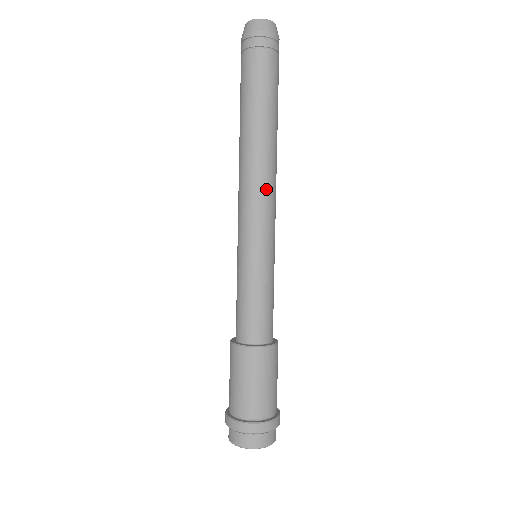
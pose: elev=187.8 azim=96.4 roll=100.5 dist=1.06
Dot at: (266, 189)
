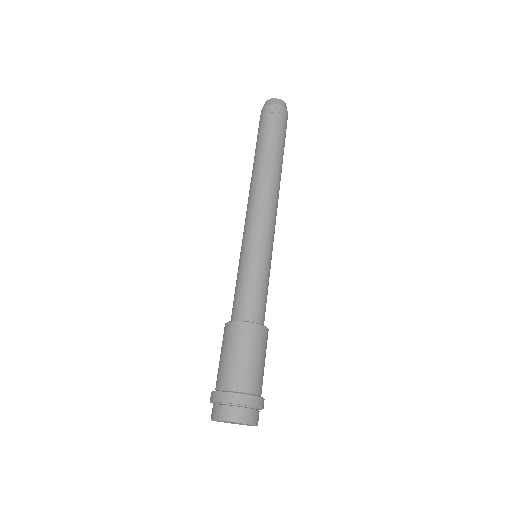
Dot at: (266, 201)
